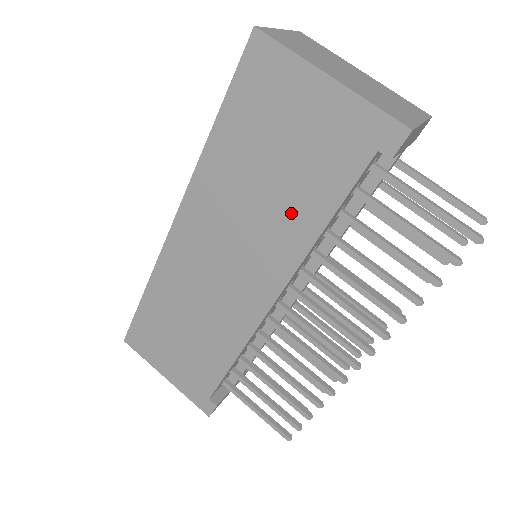
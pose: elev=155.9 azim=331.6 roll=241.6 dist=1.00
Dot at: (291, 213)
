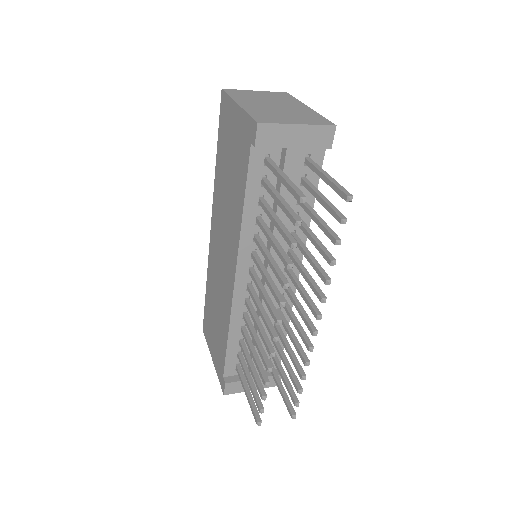
Dot at: (235, 203)
